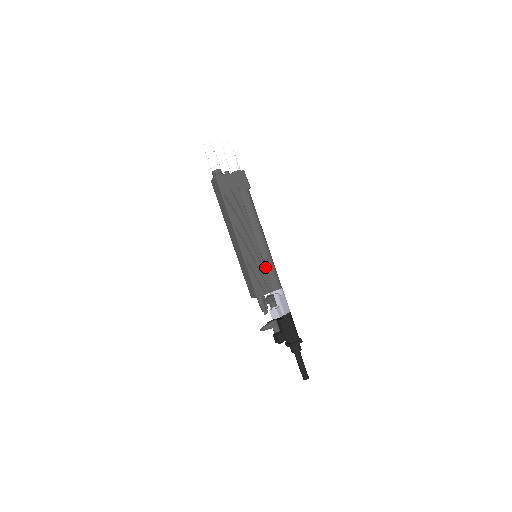
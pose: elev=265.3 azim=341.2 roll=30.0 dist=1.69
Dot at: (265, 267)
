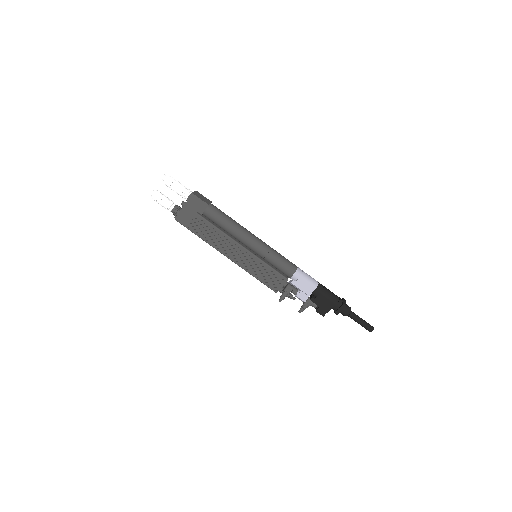
Dot at: (268, 263)
